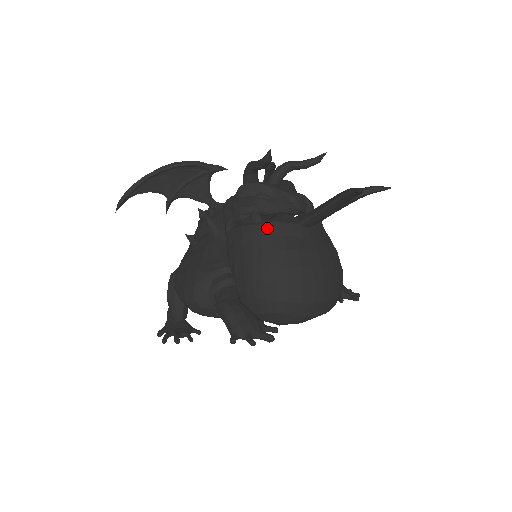
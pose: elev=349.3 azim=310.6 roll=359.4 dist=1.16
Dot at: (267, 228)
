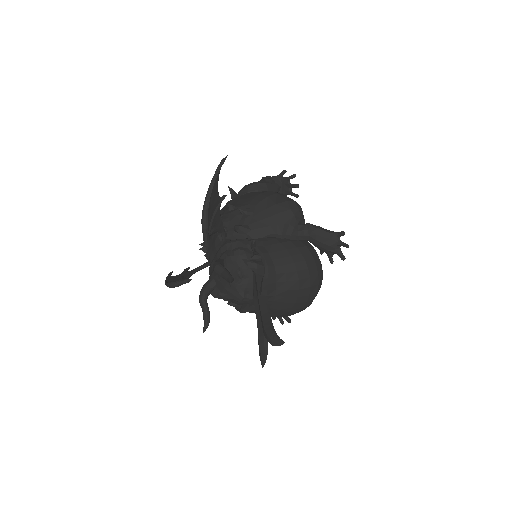
Dot at: occluded
